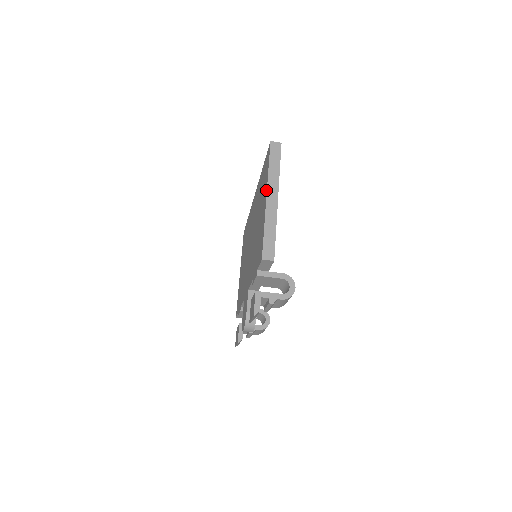
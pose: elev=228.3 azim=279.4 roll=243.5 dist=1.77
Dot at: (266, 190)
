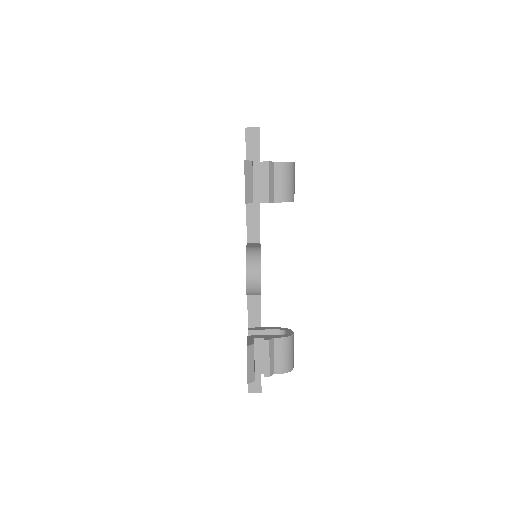
Dot at: occluded
